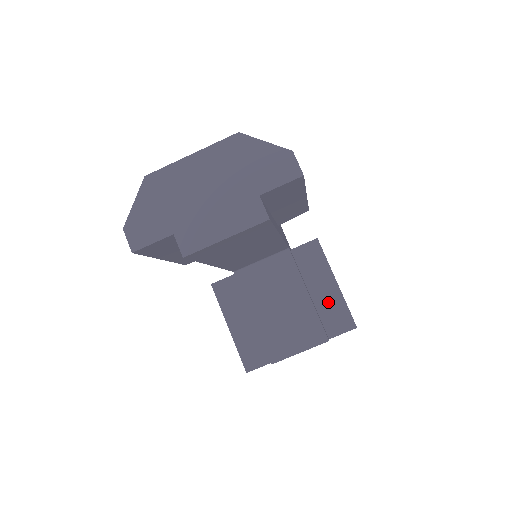
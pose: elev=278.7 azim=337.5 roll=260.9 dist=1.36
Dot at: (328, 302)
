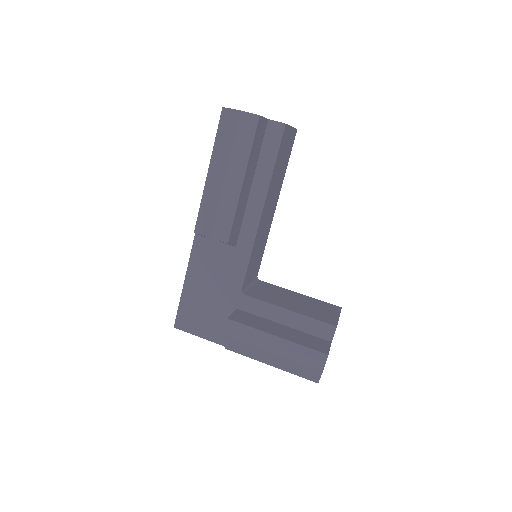
Dot at: occluded
